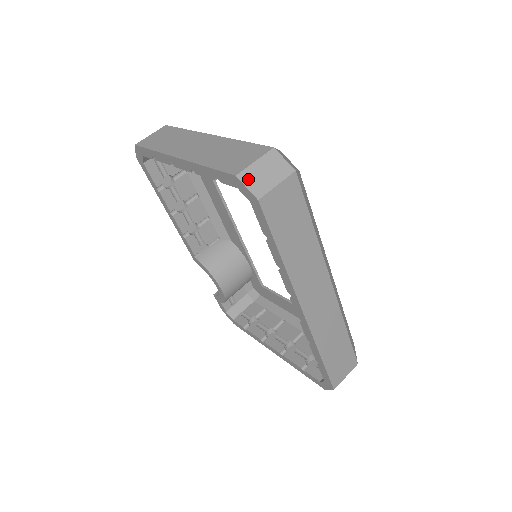
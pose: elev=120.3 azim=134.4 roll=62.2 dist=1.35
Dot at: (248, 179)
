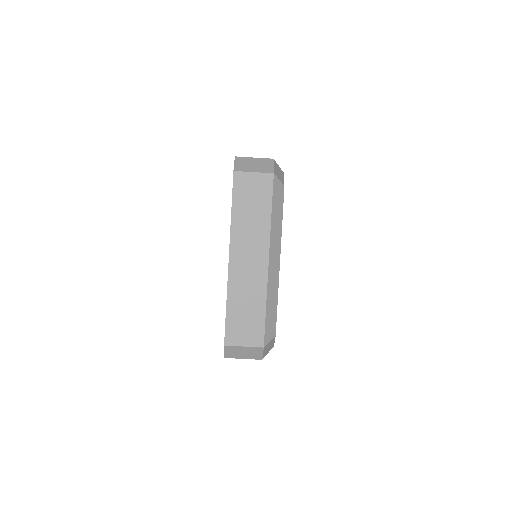
Dot at: (230, 350)
